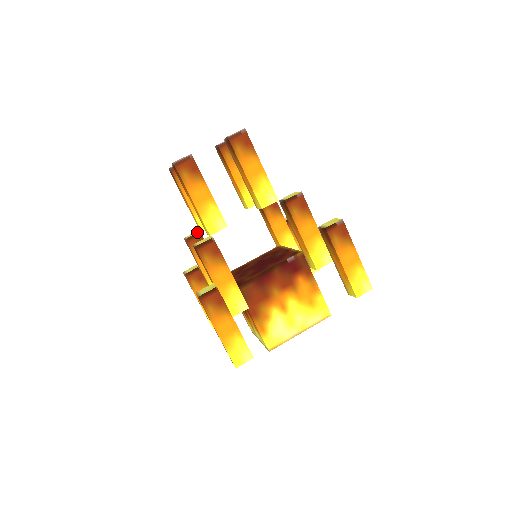
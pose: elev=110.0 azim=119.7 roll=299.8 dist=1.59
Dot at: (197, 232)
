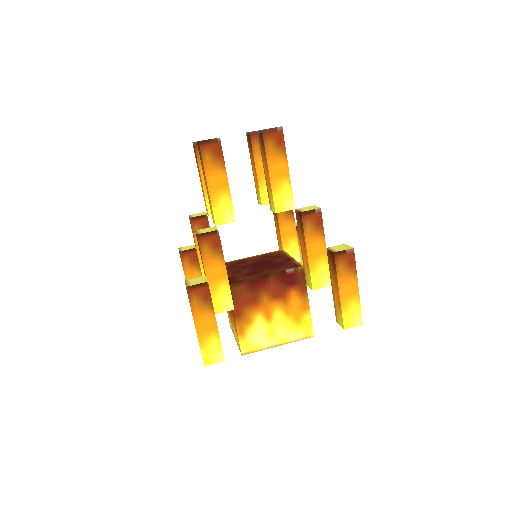
Dot at: (204, 214)
